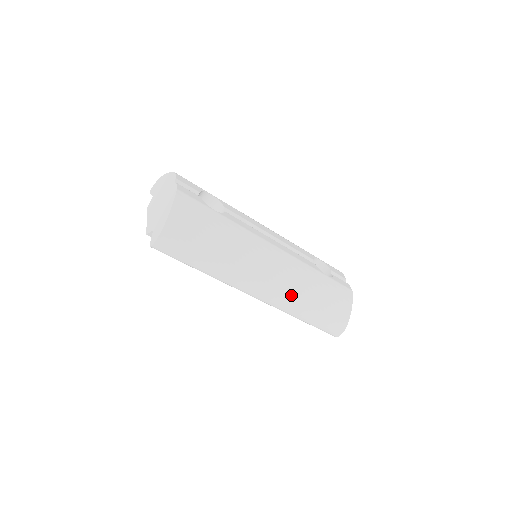
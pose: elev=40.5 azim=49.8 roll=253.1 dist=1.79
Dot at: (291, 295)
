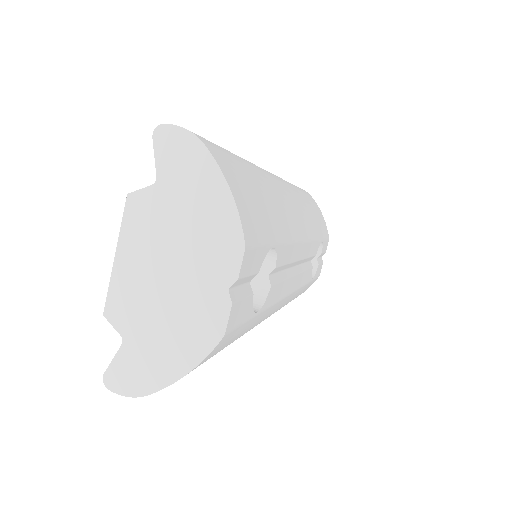
Dot at: occluded
